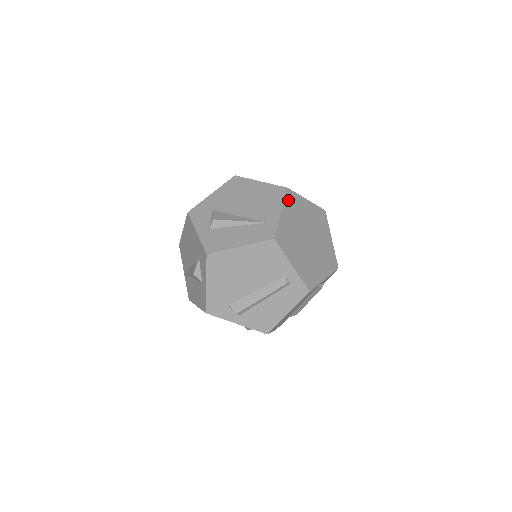
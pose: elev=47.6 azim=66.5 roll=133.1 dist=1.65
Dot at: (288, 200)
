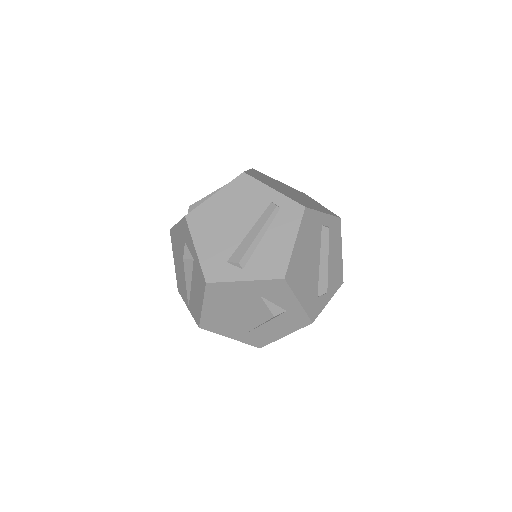
Dot at: (255, 171)
